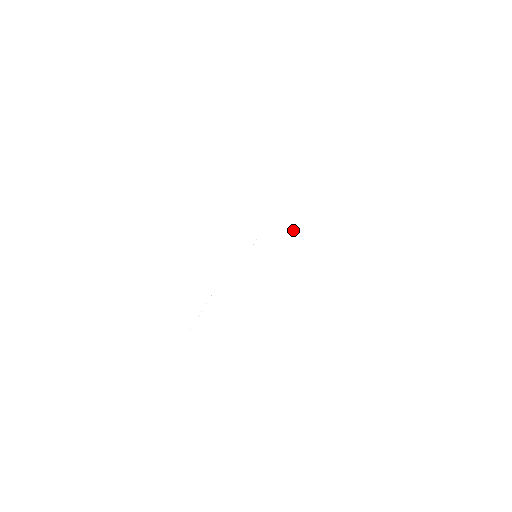
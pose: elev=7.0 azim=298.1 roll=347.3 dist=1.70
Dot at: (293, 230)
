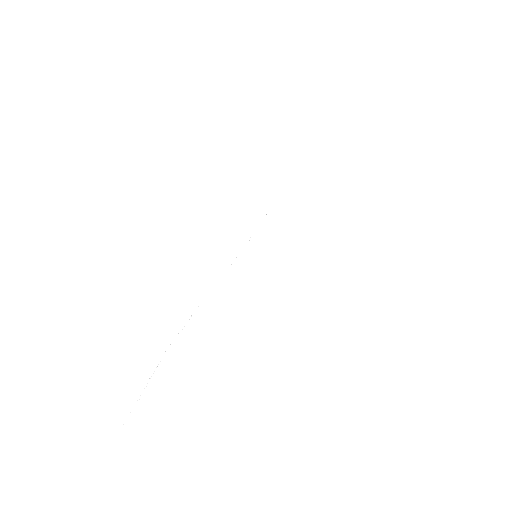
Dot at: occluded
